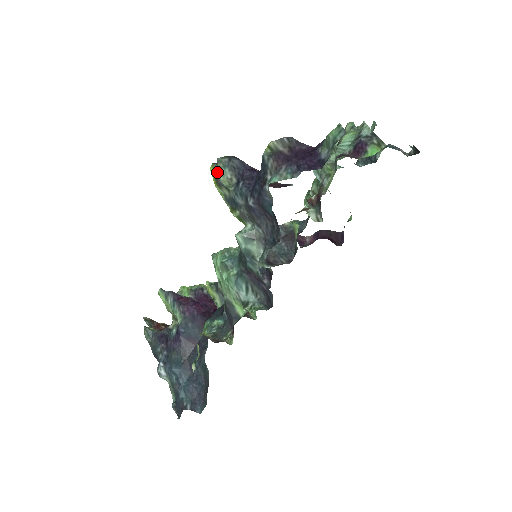
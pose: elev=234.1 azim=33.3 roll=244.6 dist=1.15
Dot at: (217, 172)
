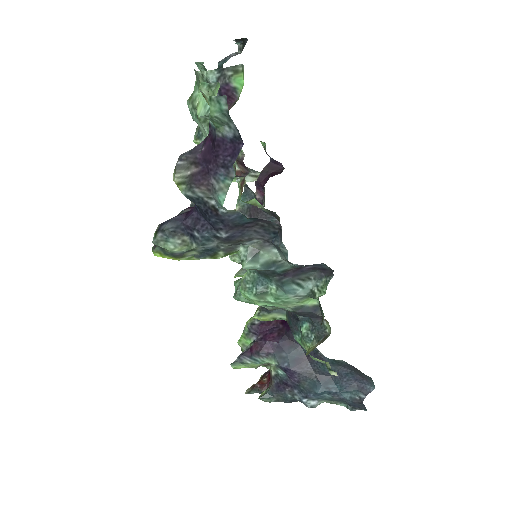
Dot at: (166, 251)
